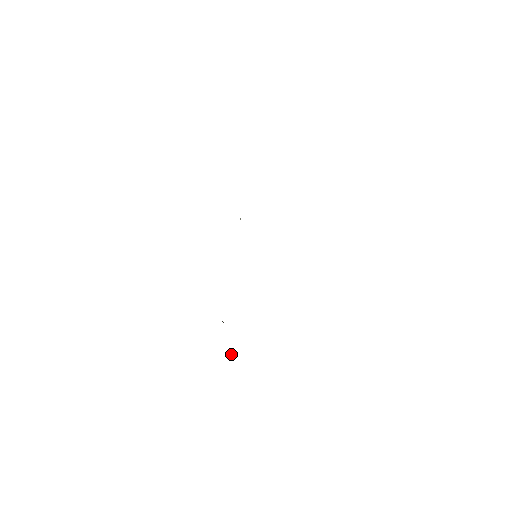
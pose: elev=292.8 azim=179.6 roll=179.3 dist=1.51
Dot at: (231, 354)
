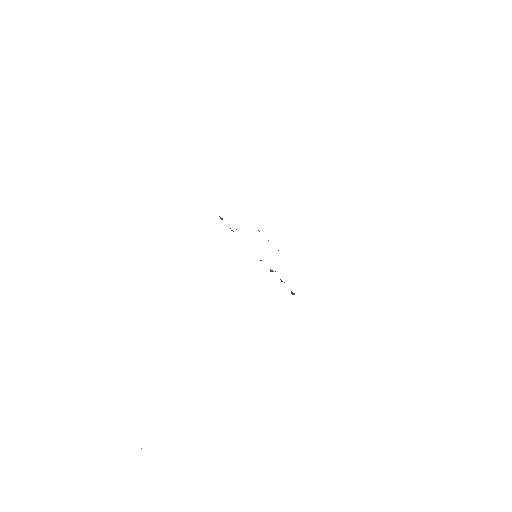
Dot at: occluded
